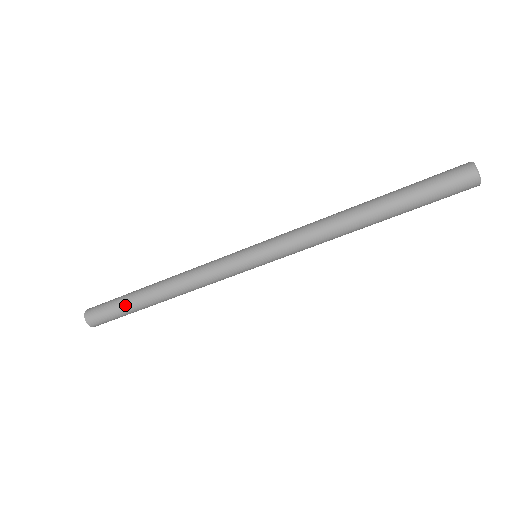
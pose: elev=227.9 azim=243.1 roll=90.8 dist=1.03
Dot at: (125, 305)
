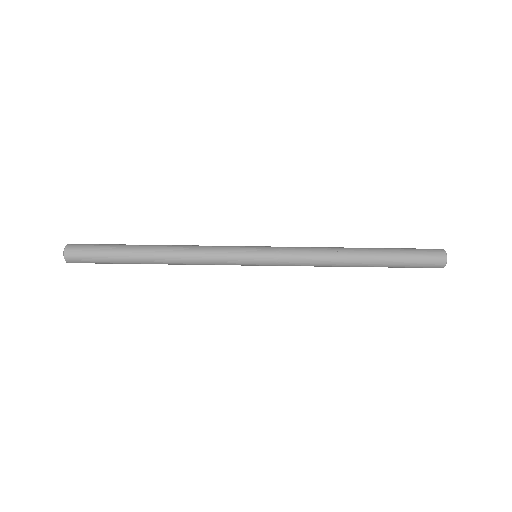
Dot at: (115, 259)
